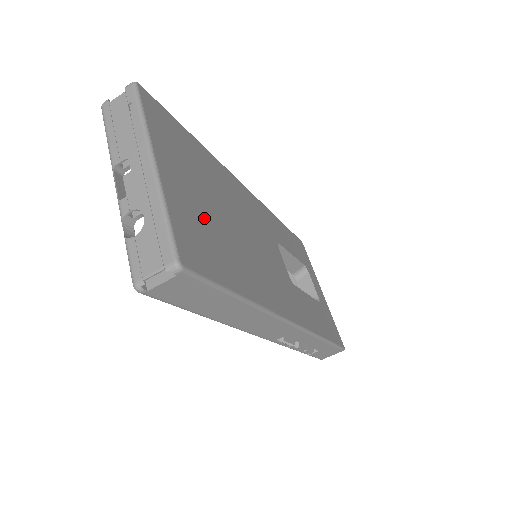
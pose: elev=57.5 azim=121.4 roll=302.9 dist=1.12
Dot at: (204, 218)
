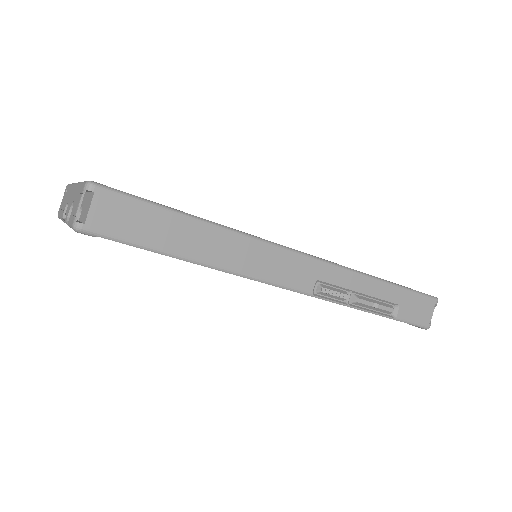
Dot at: occluded
